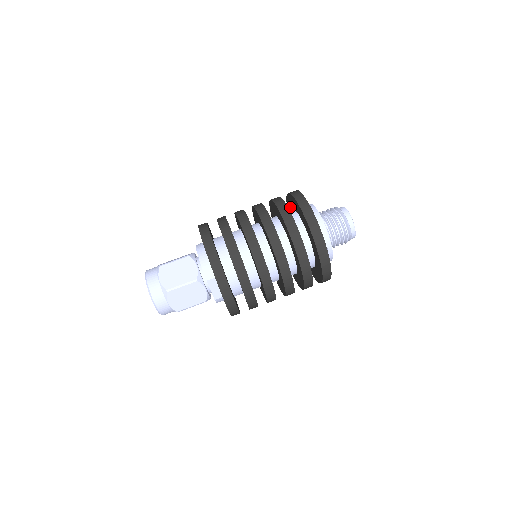
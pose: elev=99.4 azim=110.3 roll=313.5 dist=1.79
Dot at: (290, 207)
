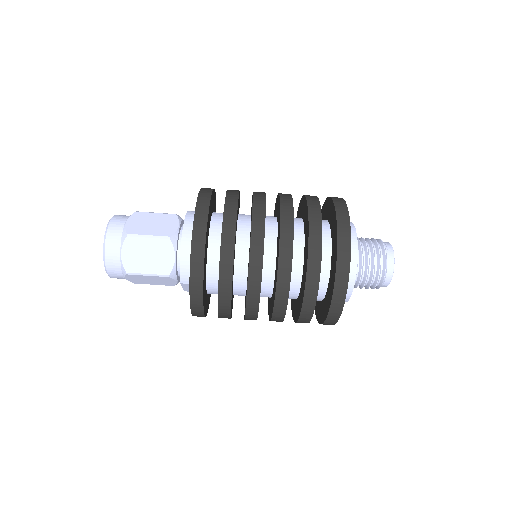
Dot at: (329, 214)
